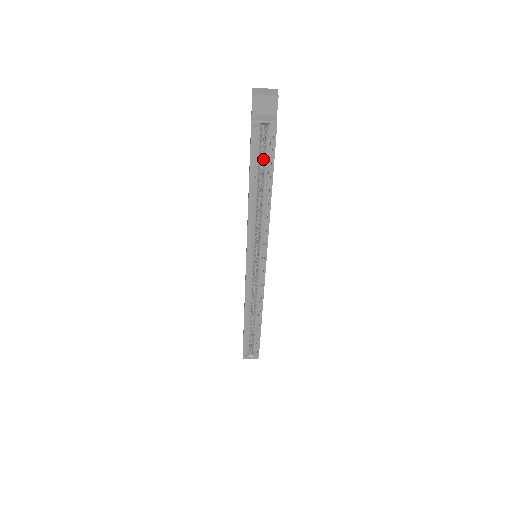
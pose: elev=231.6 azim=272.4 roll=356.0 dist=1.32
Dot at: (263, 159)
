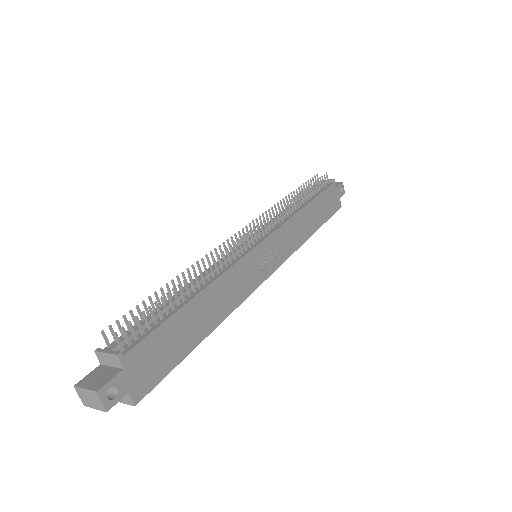
Dot at: occluded
